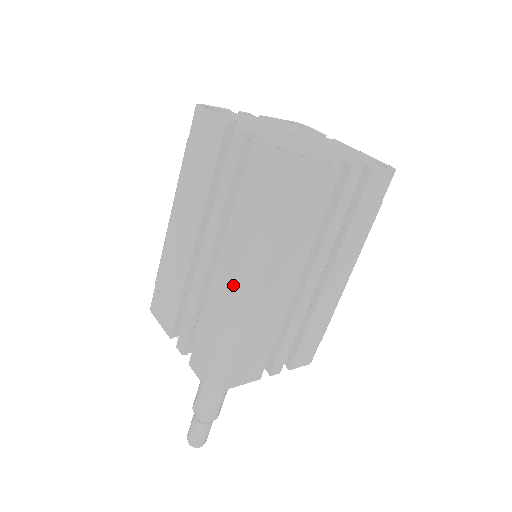
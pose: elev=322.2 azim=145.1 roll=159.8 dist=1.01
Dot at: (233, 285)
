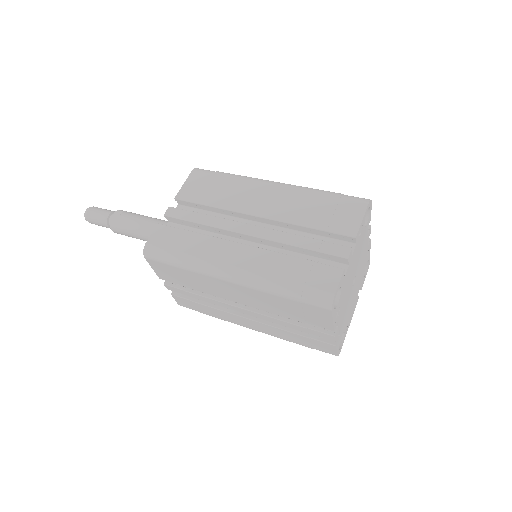
Dot at: (230, 264)
